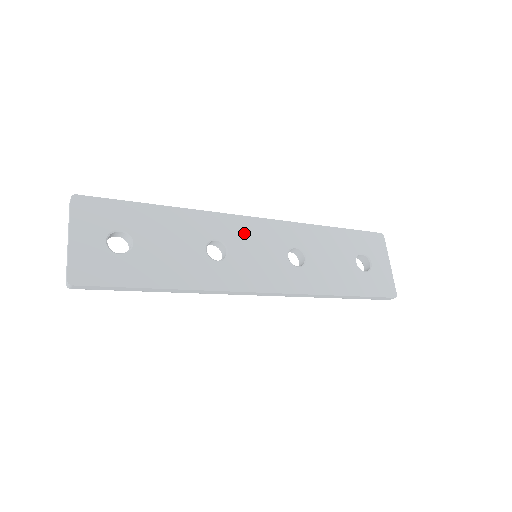
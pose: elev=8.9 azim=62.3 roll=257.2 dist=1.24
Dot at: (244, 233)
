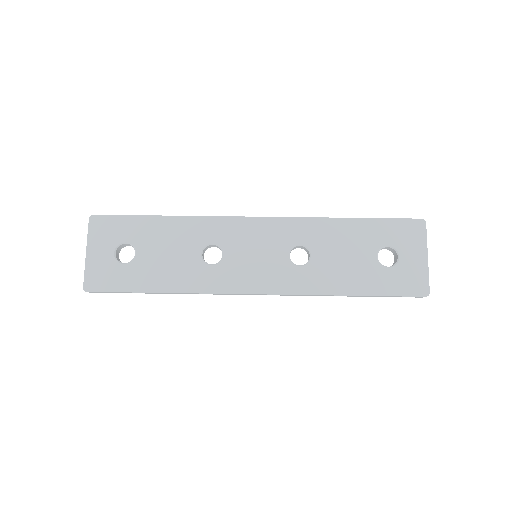
Dot at: (242, 235)
